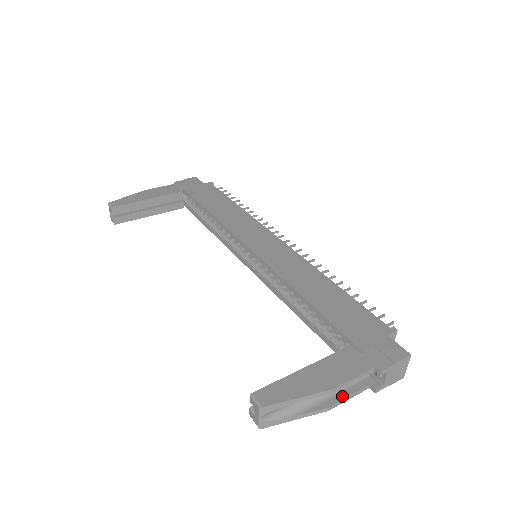
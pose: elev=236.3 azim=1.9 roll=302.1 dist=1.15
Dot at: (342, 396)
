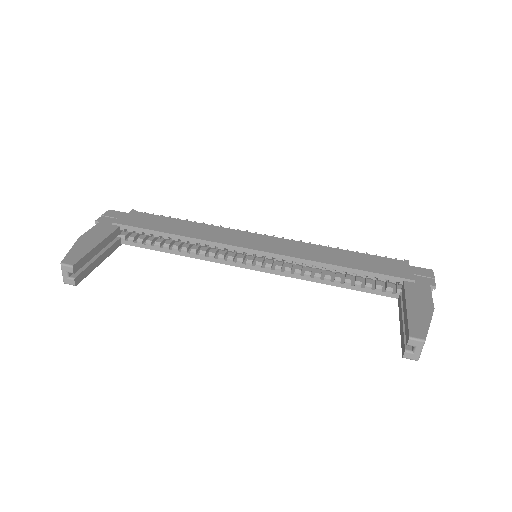
Dot at: occluded
